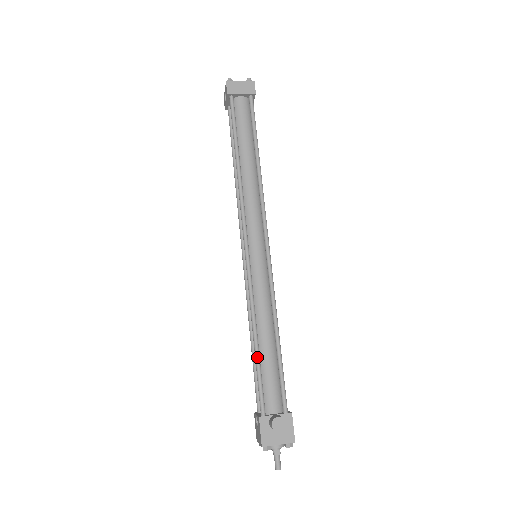
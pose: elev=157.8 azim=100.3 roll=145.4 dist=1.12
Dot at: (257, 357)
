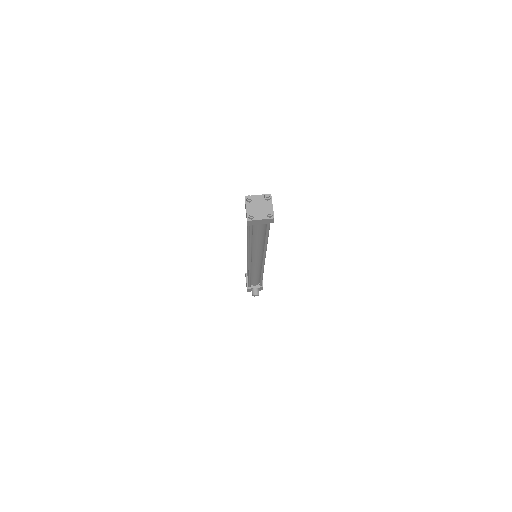
Dot at: (249, 280)
